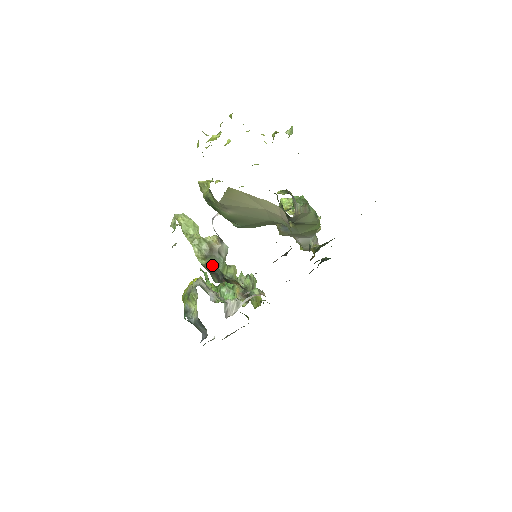
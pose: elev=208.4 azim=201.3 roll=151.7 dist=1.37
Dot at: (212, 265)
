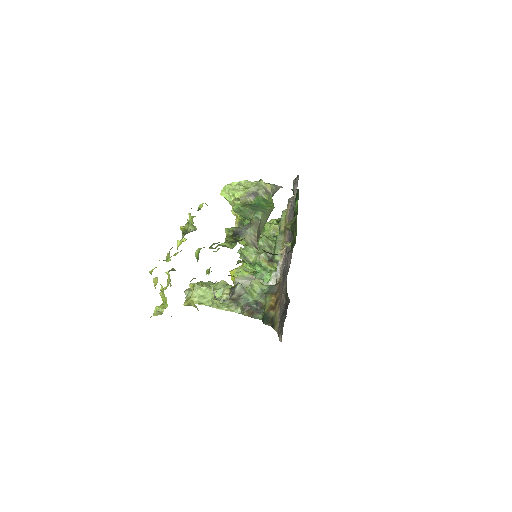
Dot at: (245, 306)
